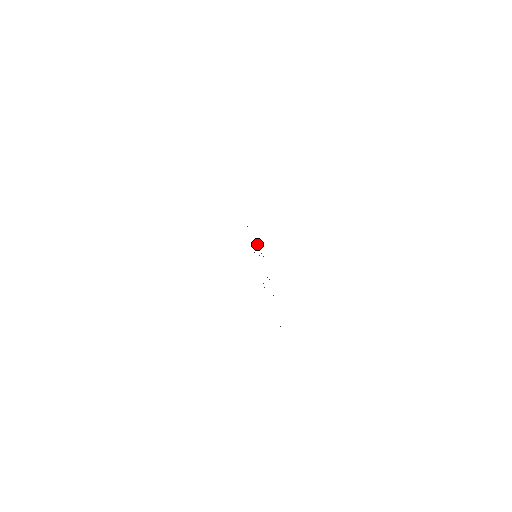
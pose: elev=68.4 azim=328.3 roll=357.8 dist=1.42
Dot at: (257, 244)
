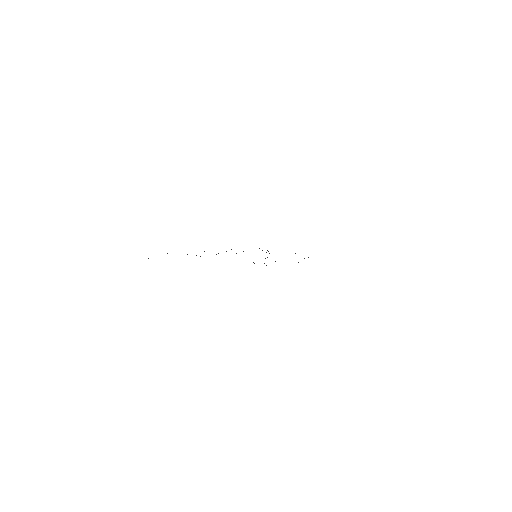
Dot at: occluded
